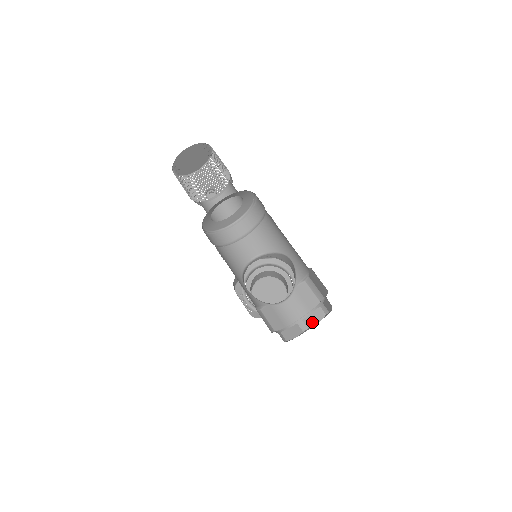
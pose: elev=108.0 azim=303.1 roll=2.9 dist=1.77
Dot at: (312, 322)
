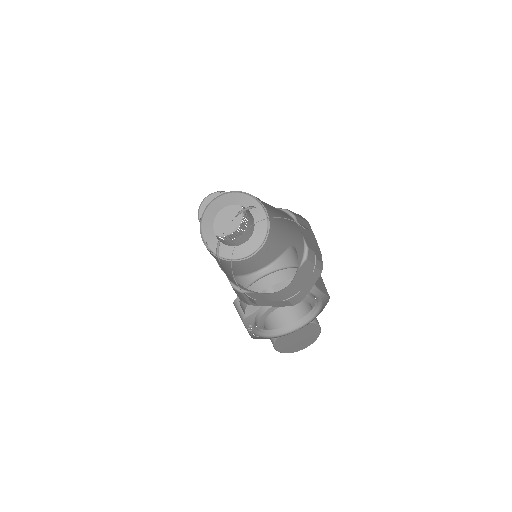
Dot at: (306, 291)
